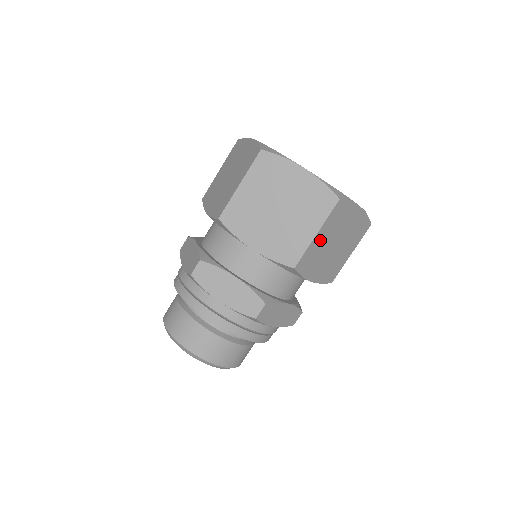
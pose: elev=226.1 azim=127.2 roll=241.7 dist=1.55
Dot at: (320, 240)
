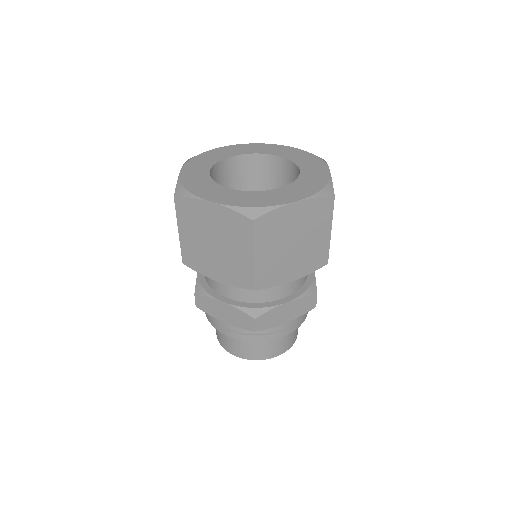
Dot at: (265, 256)
